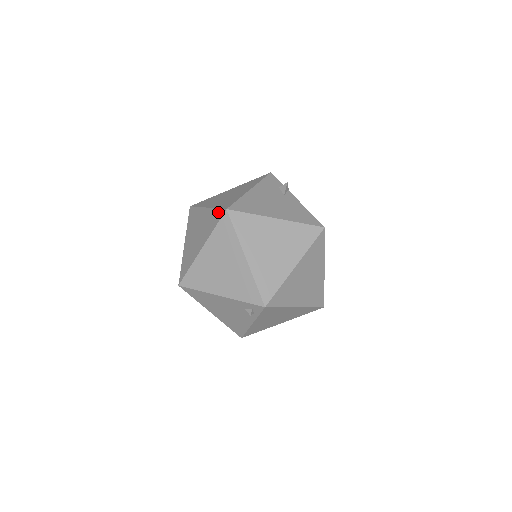
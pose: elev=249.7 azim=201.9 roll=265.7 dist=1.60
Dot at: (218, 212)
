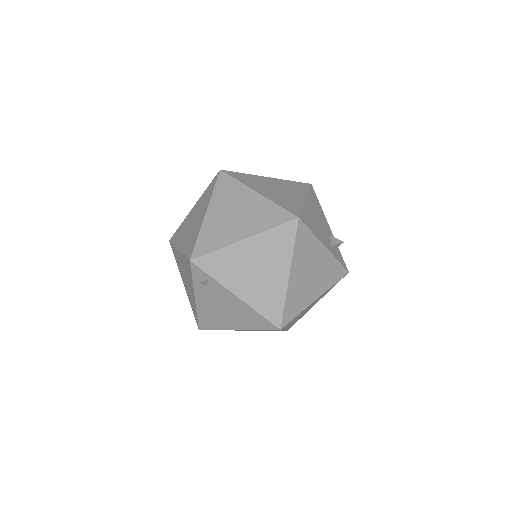
Dot at: occluded
